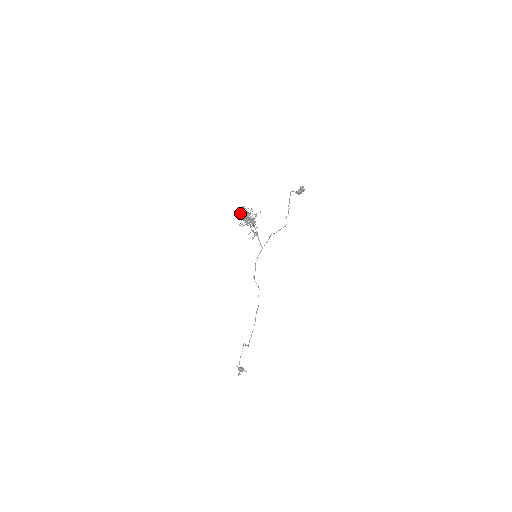
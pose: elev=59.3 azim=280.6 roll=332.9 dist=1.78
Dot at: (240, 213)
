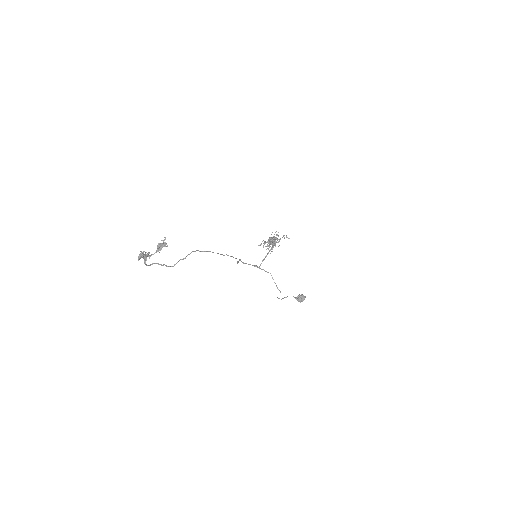
Dot at: occluded
